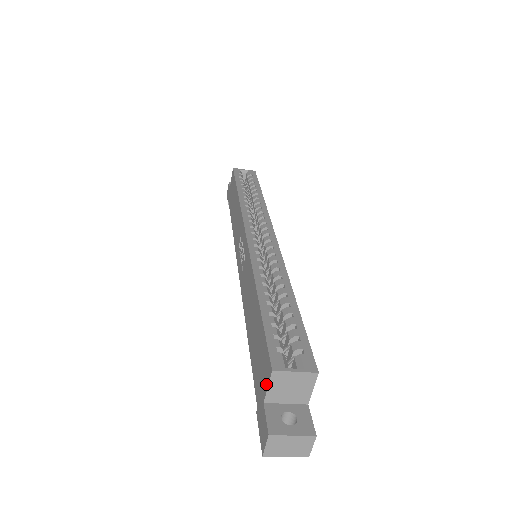
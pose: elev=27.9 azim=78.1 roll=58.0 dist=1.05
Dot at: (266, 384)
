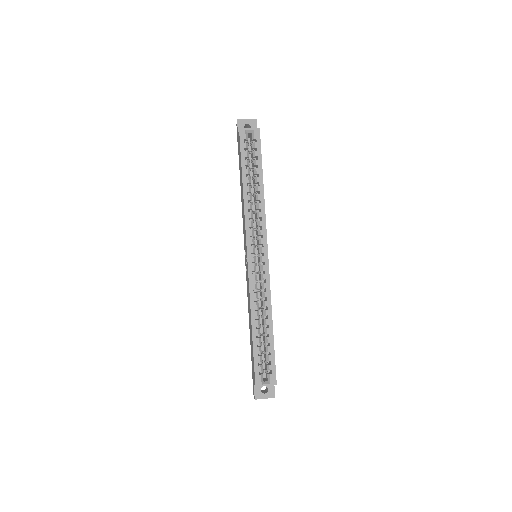
Dot at: (254, 382)
